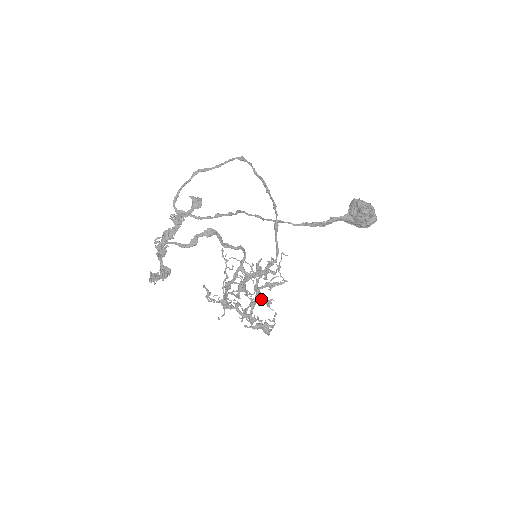
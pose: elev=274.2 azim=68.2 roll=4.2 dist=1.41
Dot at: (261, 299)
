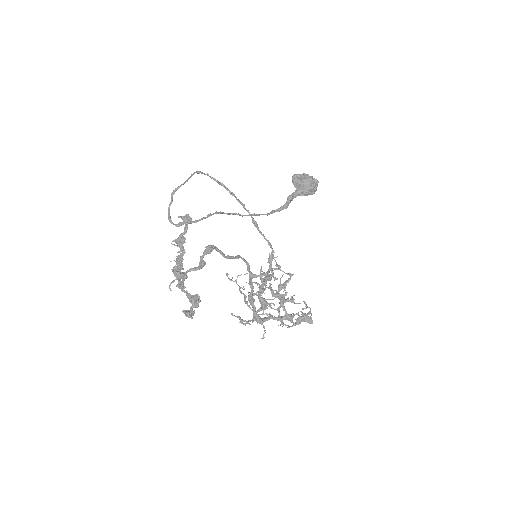
Dot at: (284, 294)
